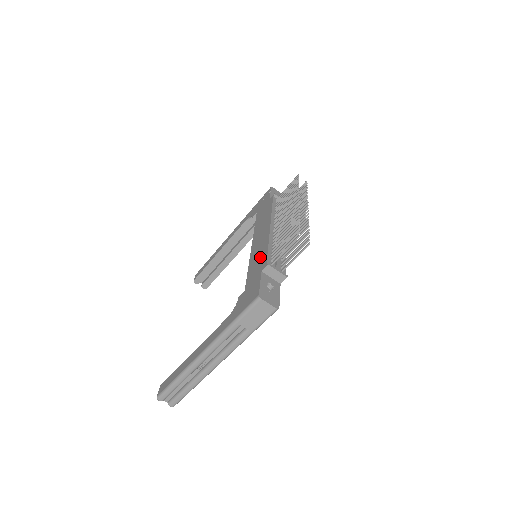
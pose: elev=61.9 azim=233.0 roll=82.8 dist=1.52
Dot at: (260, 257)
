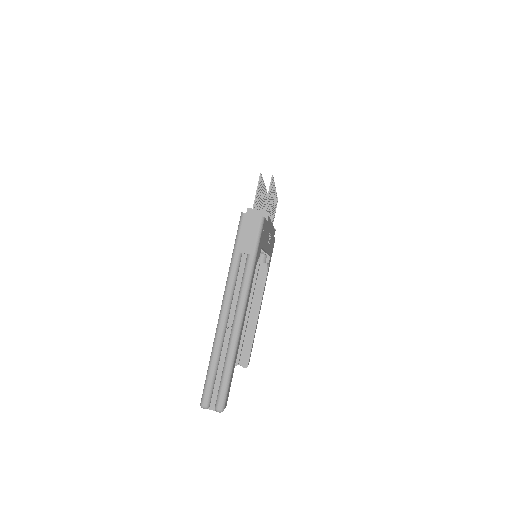
Dot at: occluded
